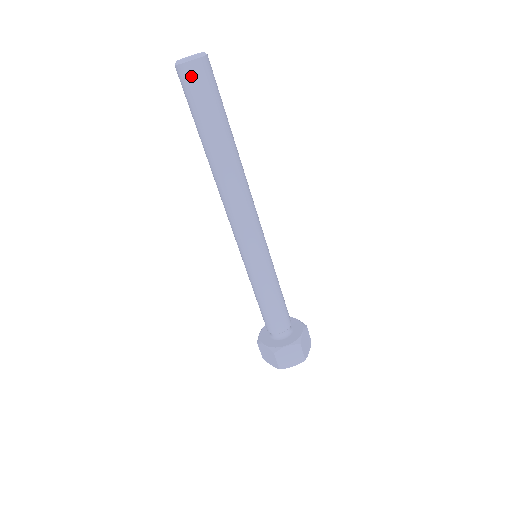
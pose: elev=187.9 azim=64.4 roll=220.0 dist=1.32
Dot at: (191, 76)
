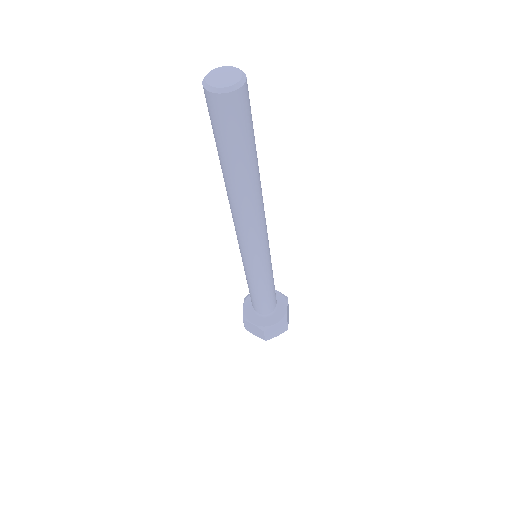
Dot at: (229, 108)
